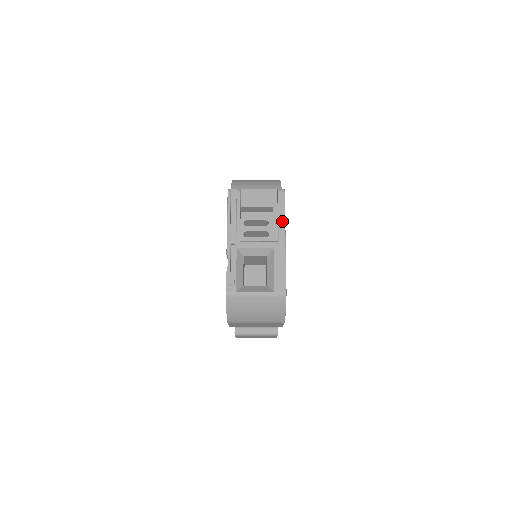
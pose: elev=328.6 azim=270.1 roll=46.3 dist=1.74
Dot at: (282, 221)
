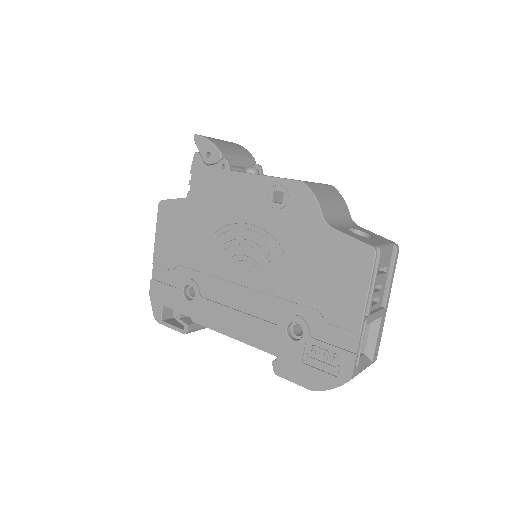
Dot at: (391, 285)
